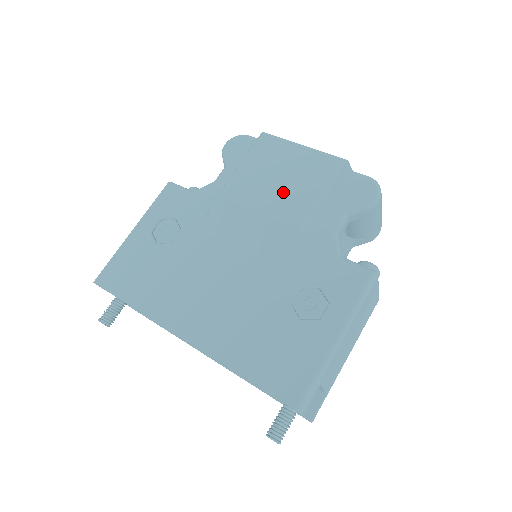
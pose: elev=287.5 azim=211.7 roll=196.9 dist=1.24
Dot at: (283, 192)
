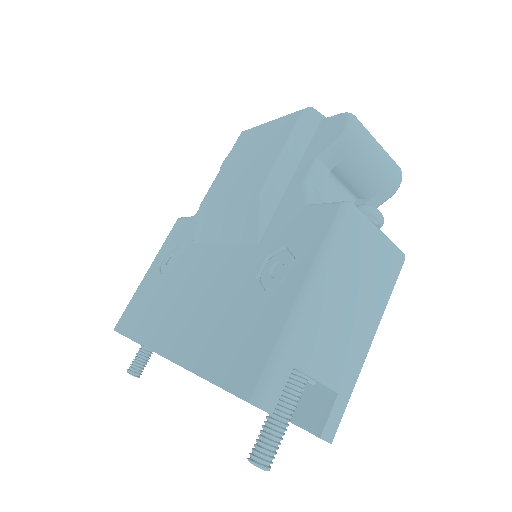
Dot at: (250, 169)
